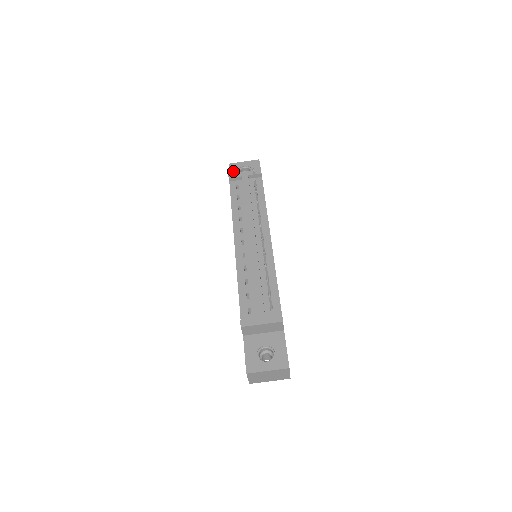
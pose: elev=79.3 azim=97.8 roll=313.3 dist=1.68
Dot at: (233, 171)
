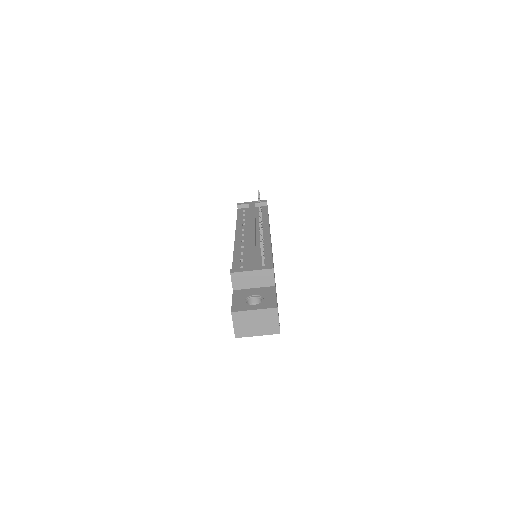
Dot at: occluded
